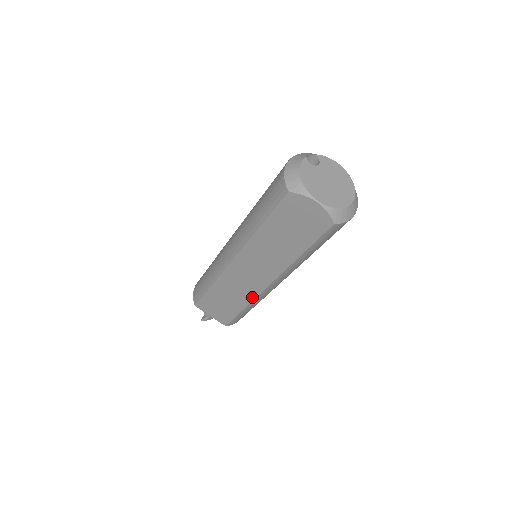
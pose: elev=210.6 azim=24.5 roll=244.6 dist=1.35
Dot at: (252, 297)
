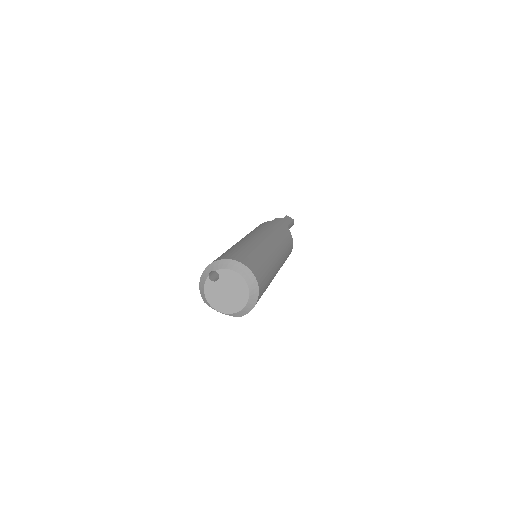
Dot at: occluded
